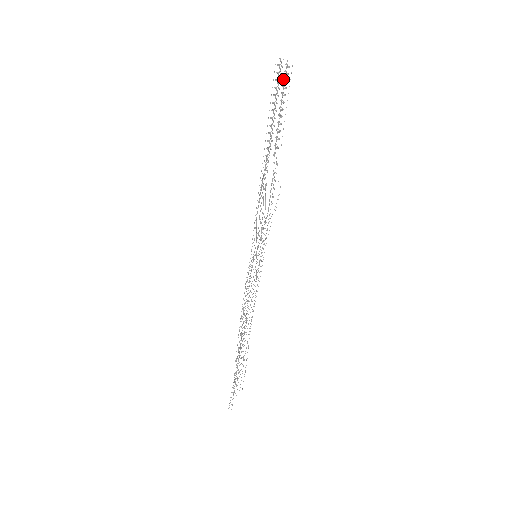
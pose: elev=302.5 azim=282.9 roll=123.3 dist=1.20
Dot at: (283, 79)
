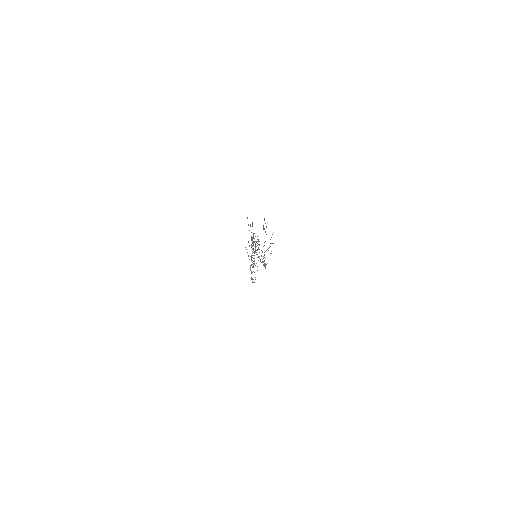
Dot at: (262, 252)
